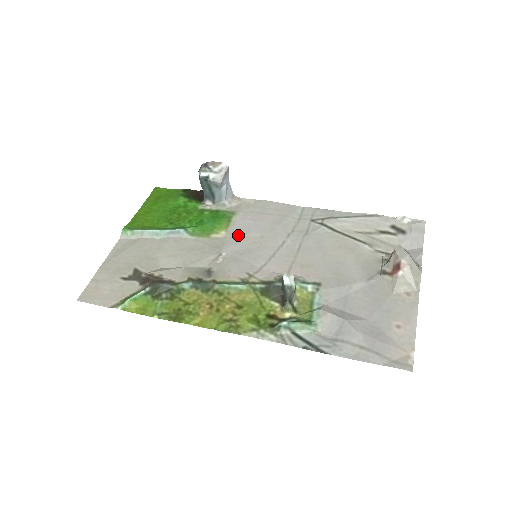
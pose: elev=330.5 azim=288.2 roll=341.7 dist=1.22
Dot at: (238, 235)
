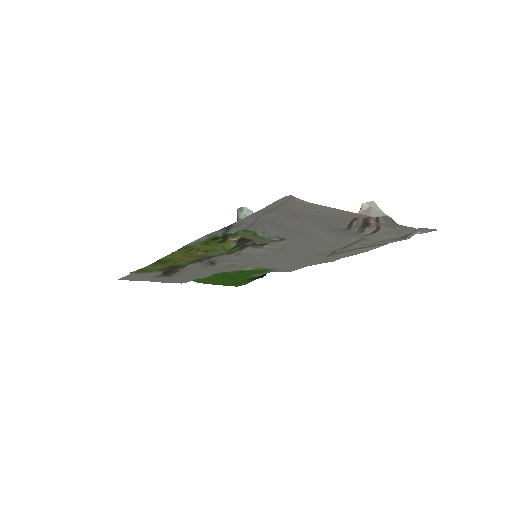
Dot at: (259, 264)
